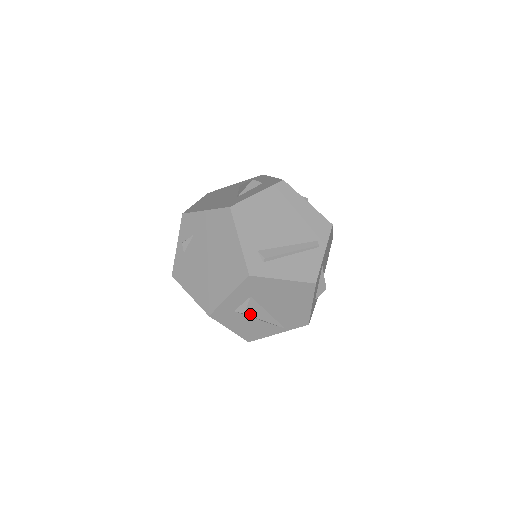
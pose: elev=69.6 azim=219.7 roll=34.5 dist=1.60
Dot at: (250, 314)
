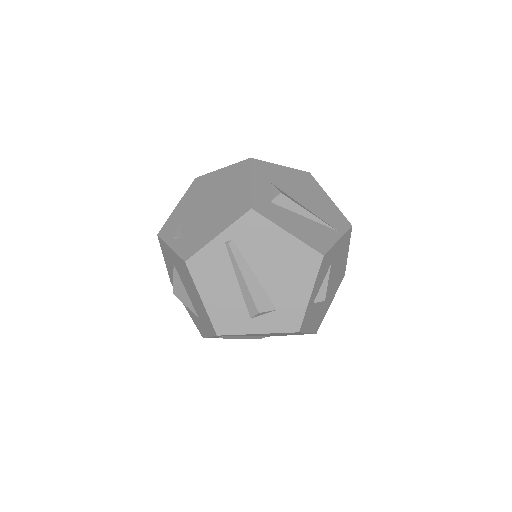
Dot at: (287, 197)
